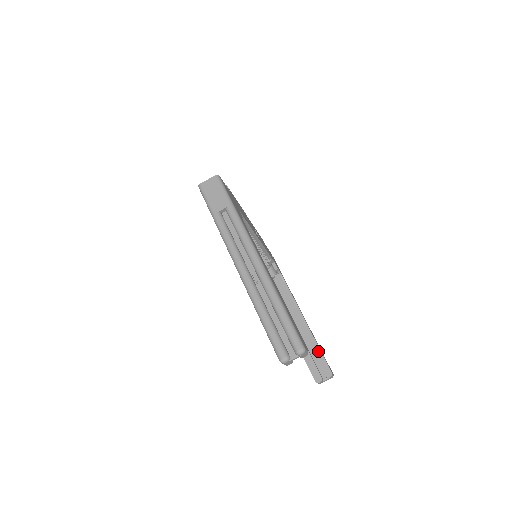
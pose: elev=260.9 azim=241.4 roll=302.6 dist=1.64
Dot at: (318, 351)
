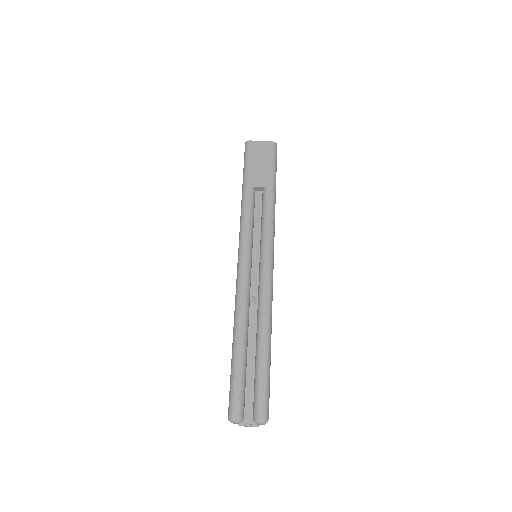
Dot at: occluded
